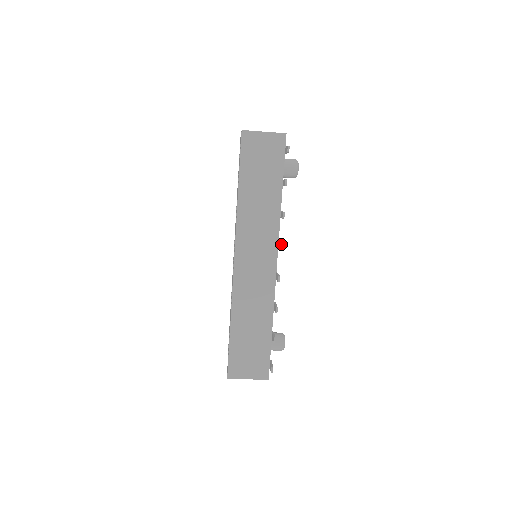
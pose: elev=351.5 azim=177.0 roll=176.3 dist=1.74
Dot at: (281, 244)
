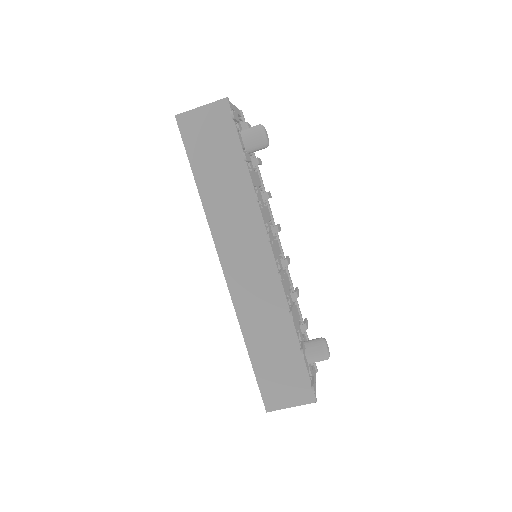
Dot at: (267, 233)
